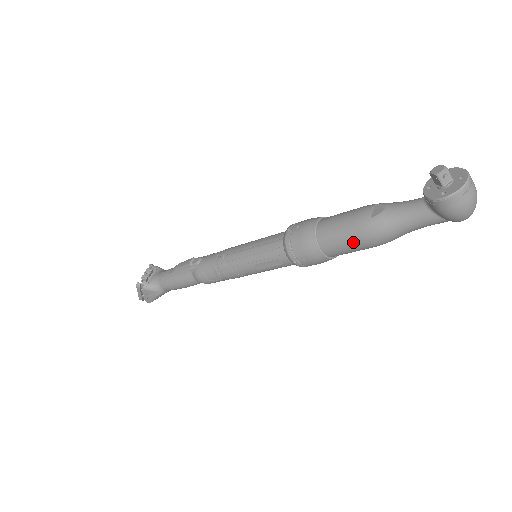
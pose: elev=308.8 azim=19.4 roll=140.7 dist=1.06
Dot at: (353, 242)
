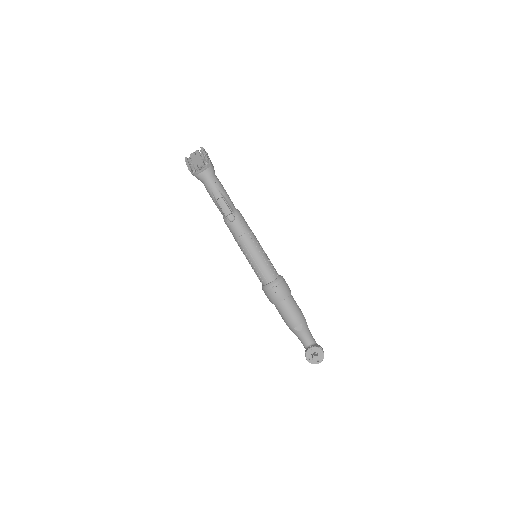
Dot at: (282, 318)
